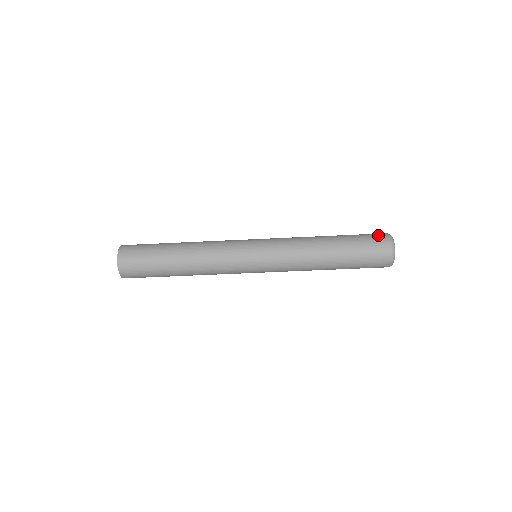
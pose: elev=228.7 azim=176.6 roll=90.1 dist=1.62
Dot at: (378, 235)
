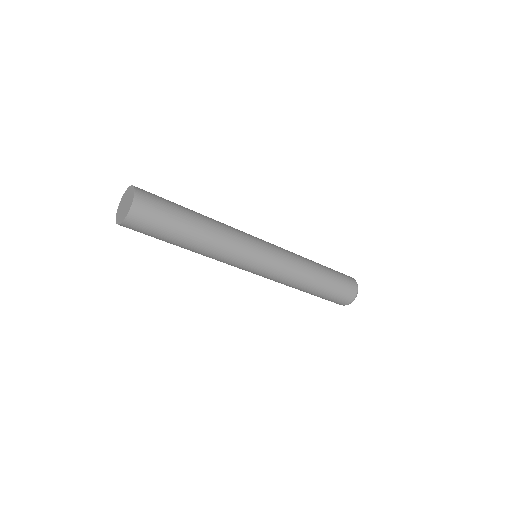
Dot at: (350, 279)
